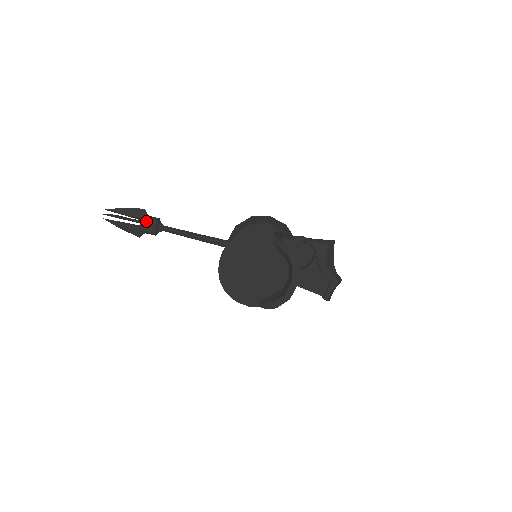
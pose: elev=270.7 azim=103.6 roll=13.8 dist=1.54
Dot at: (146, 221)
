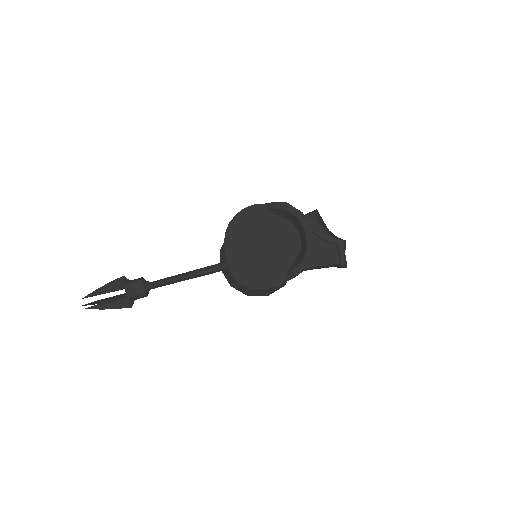
Dot at: (131, 285)
